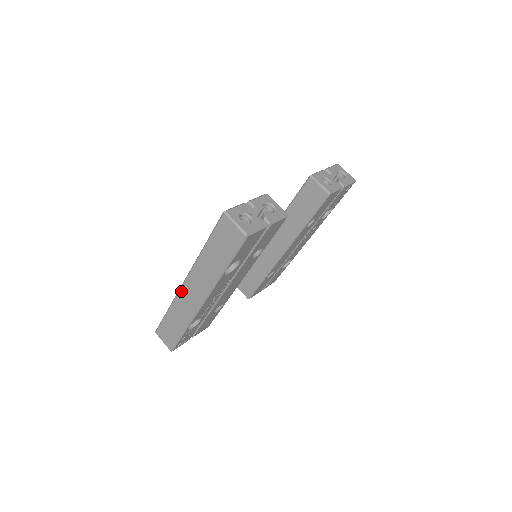
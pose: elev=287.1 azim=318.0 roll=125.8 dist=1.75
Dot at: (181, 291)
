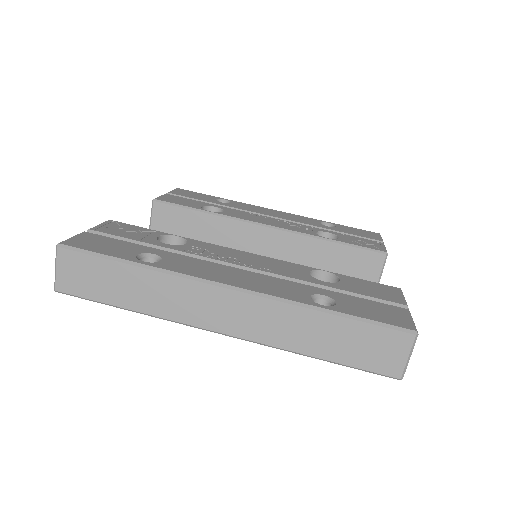
Dot at: (205, 286)
